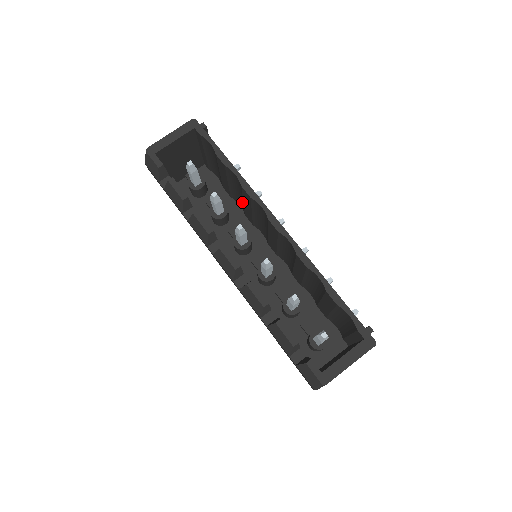
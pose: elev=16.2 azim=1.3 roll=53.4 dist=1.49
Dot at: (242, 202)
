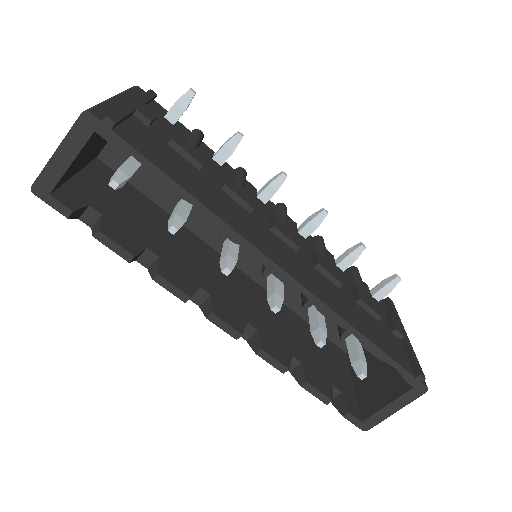
Dot at: occluded
